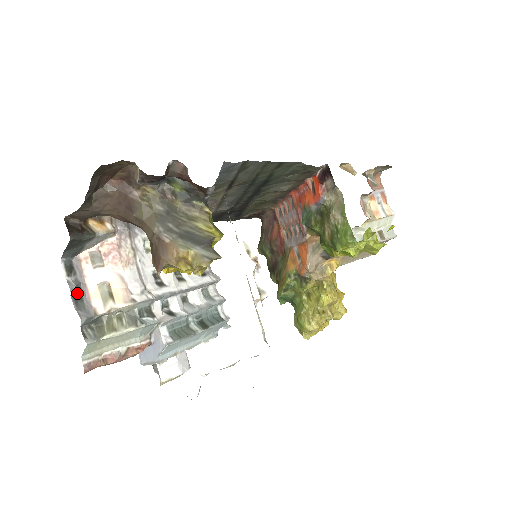
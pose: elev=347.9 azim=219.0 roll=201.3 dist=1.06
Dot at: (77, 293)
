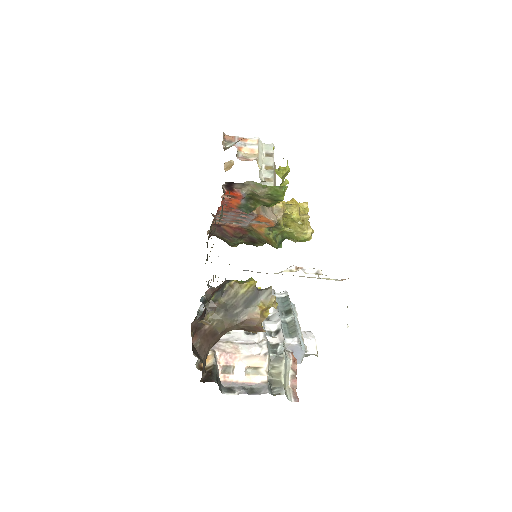
Dot at: (248, 390)
